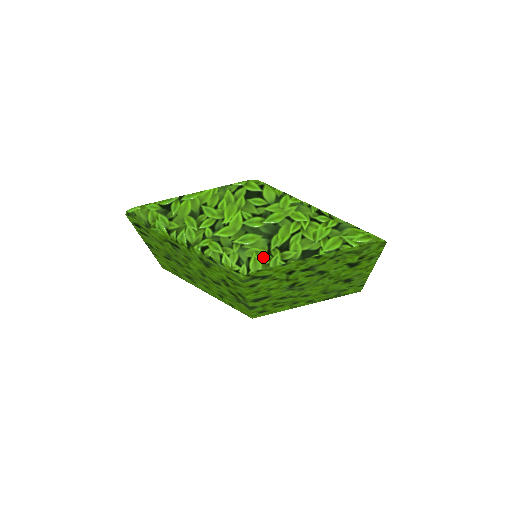
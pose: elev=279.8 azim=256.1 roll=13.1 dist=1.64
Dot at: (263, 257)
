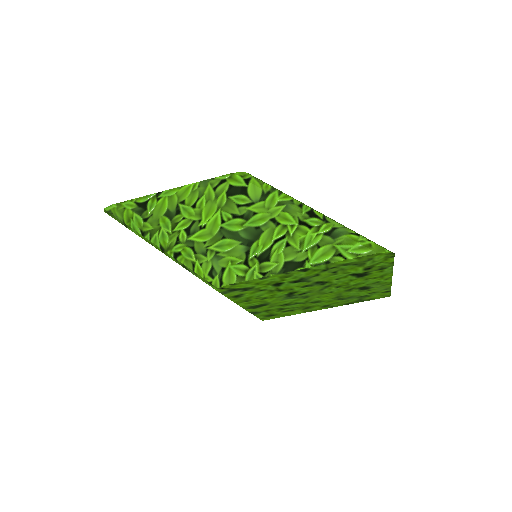
Dot at: (239, 268)
